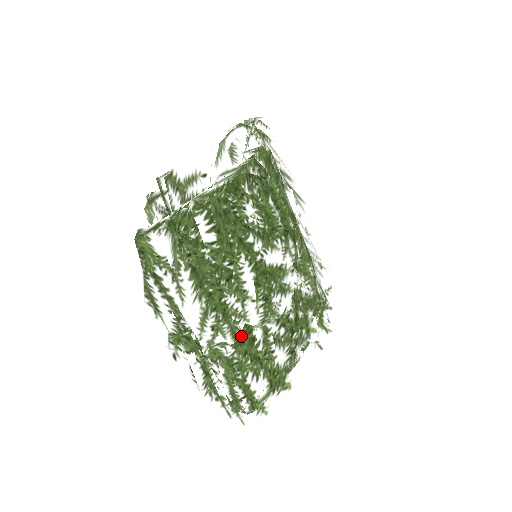
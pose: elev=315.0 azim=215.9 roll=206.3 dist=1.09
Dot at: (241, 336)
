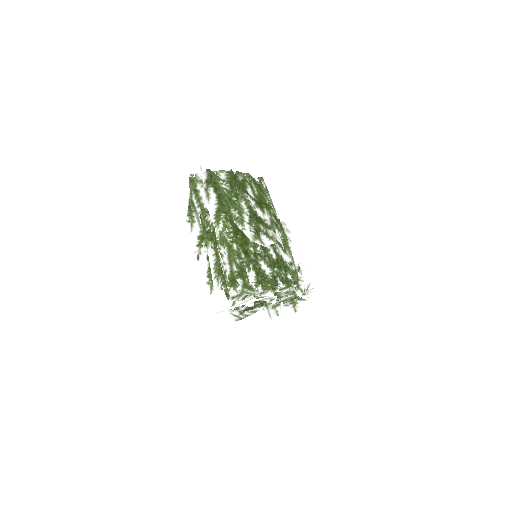
Dot at: (239, 233)
